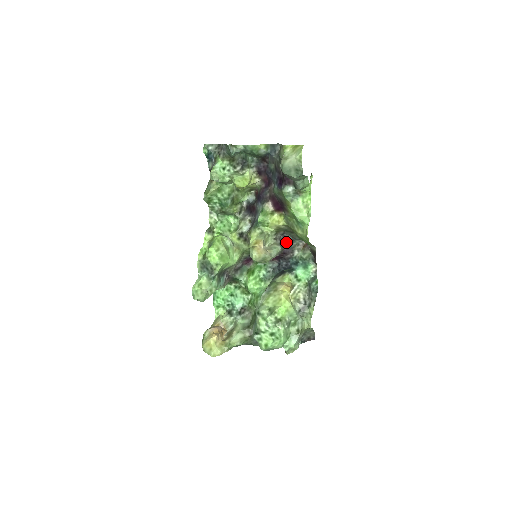
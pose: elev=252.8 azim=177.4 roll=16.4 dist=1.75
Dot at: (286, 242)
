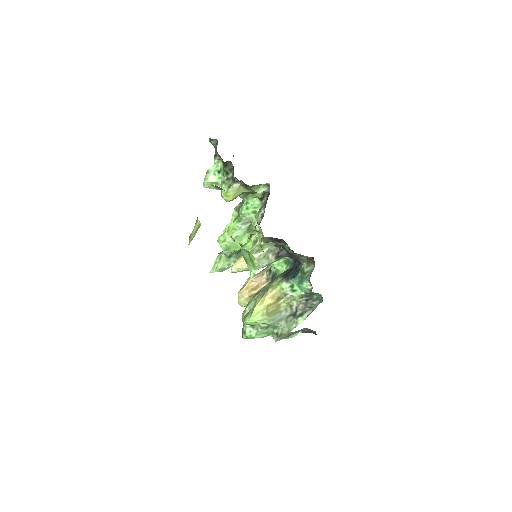
Dot at: (287, 251)
